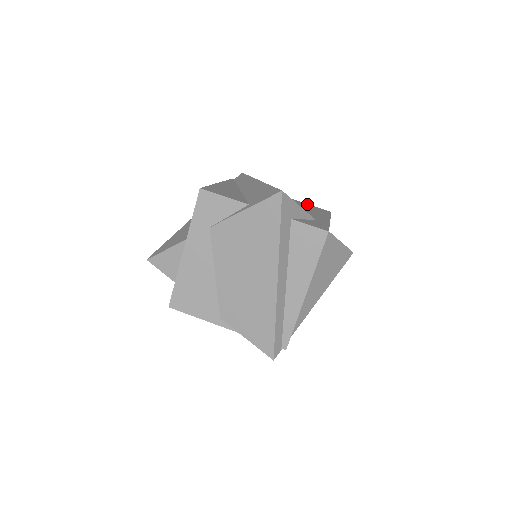
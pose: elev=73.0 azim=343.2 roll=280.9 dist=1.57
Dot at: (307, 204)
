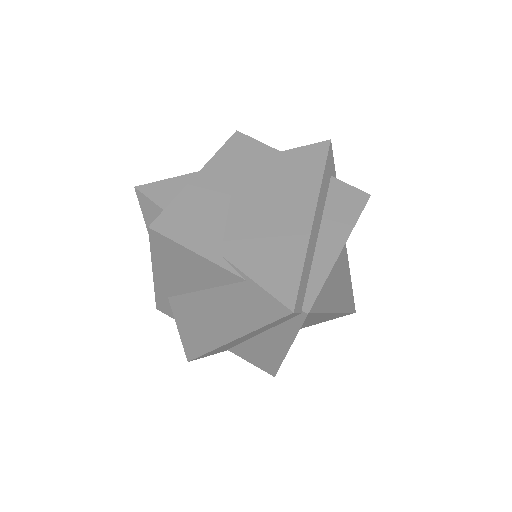
Dot at: occluded
